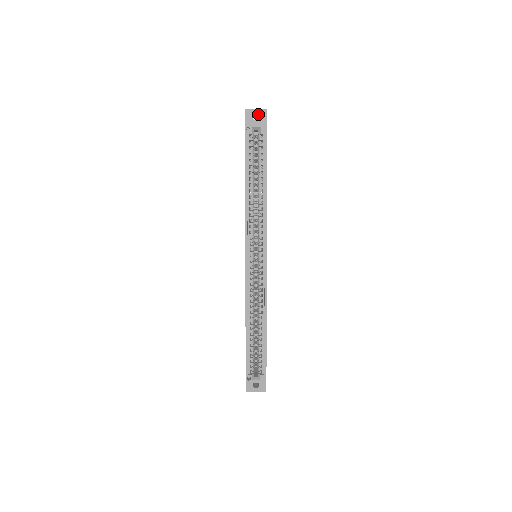
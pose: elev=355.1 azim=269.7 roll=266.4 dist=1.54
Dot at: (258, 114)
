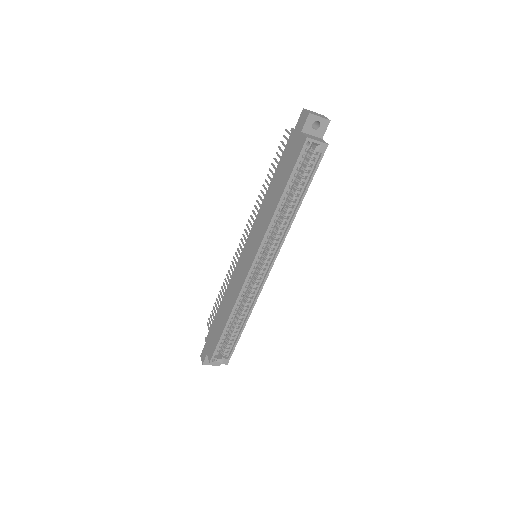
Dot at: (317, 120)
